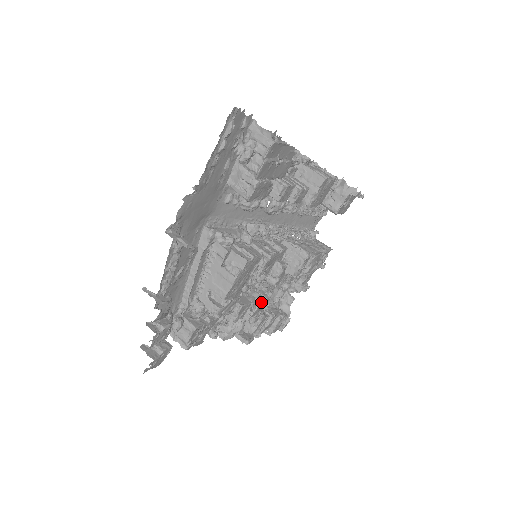
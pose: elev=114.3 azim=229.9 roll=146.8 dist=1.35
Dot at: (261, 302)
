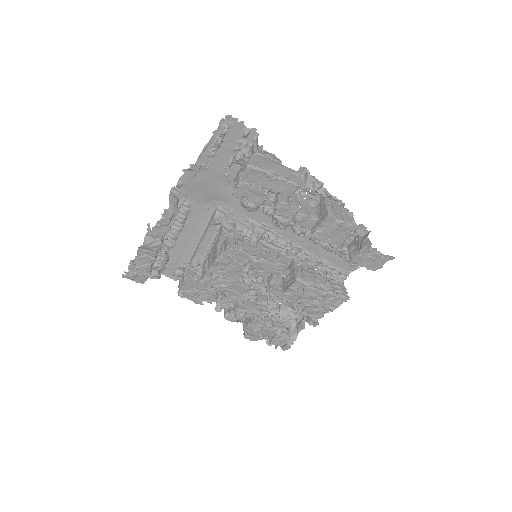
Dot at: (252, 300)
